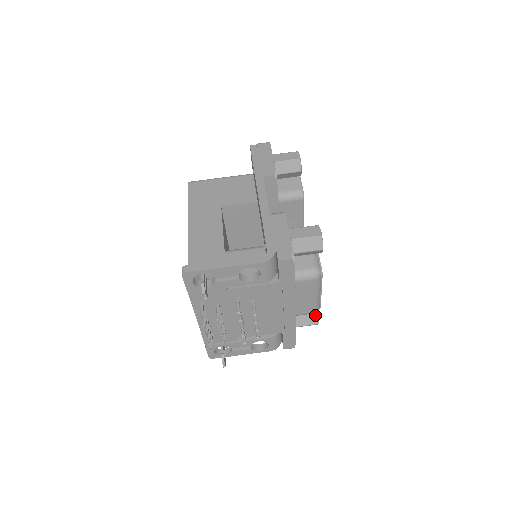
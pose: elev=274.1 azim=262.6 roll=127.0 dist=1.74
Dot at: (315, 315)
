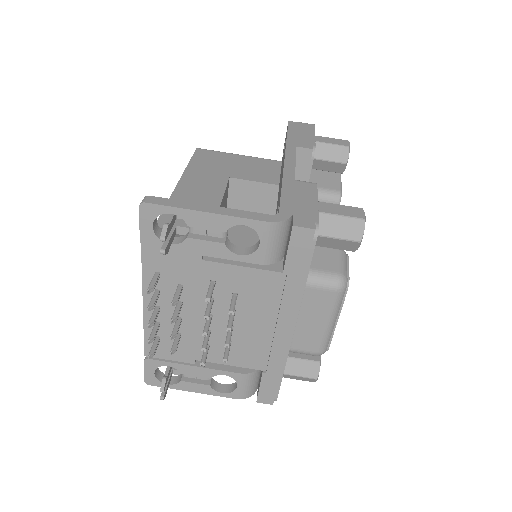
Dot at: (315, 364)
